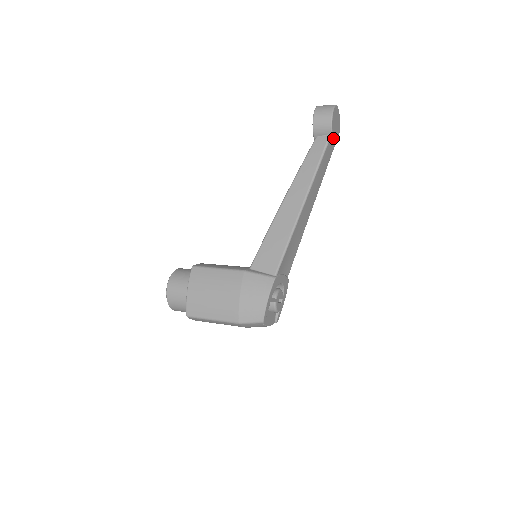
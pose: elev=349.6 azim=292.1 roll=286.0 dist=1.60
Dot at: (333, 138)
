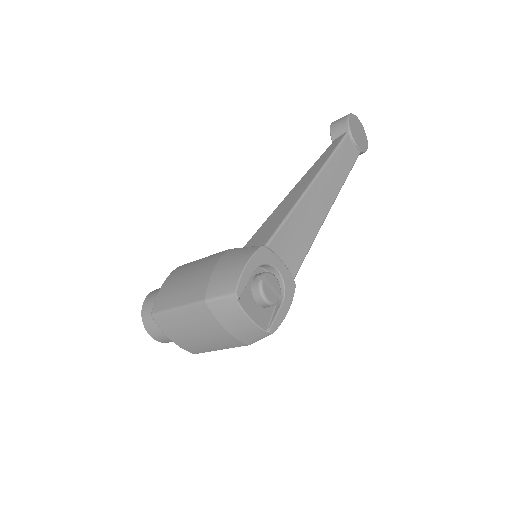
Dot at: (352, 136)
